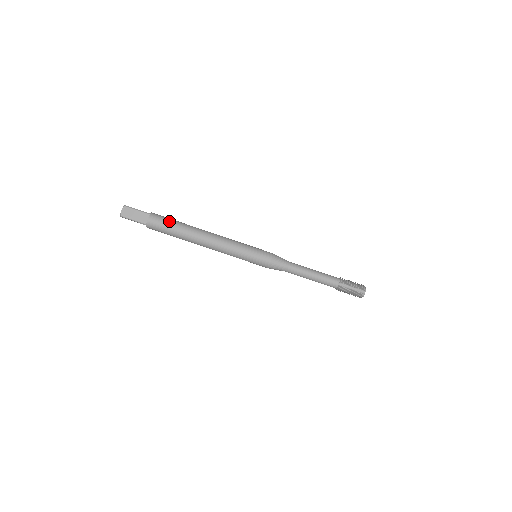
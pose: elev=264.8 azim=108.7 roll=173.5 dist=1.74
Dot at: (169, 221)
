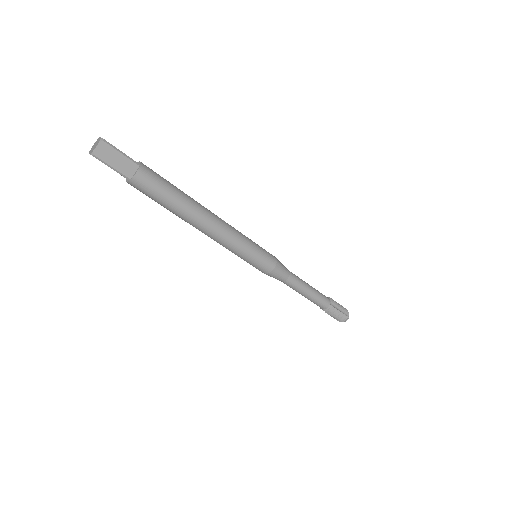
Dot at: (155, 198)
